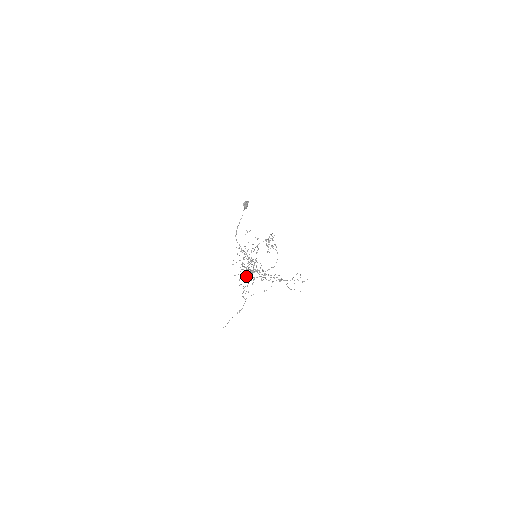
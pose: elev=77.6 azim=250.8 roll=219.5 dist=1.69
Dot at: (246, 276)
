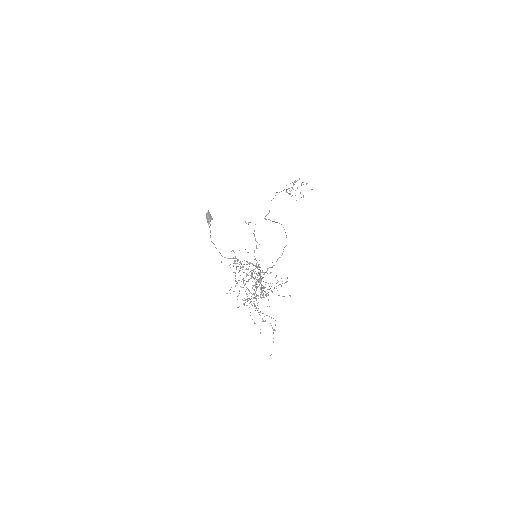
Dot at: (252, 294)
